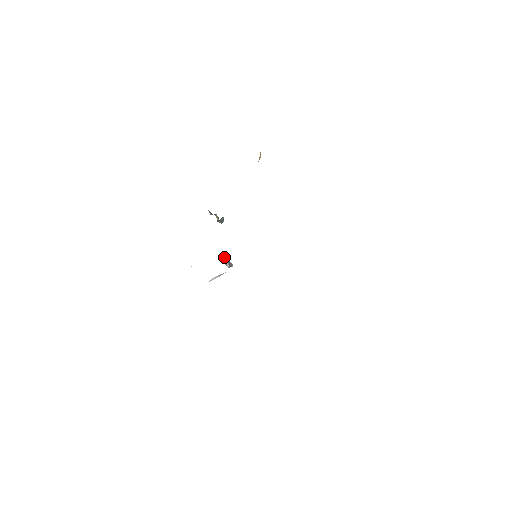
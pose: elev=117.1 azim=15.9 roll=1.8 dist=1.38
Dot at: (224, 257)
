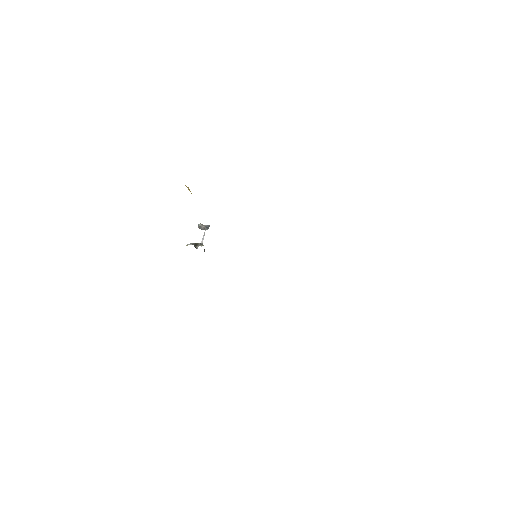
Dot at: (199, 227)
